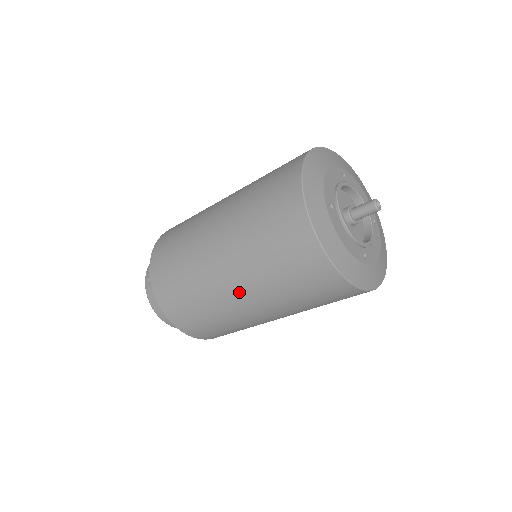
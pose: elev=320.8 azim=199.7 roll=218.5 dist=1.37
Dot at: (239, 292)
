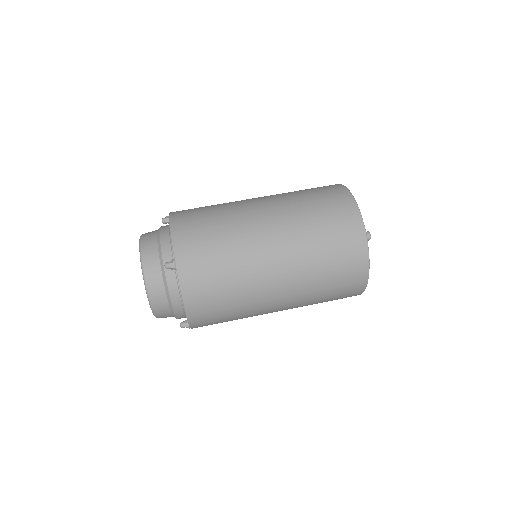
Dot at: (282, 288)
